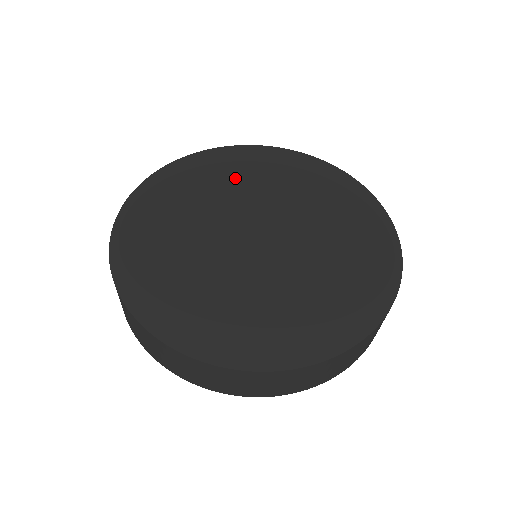
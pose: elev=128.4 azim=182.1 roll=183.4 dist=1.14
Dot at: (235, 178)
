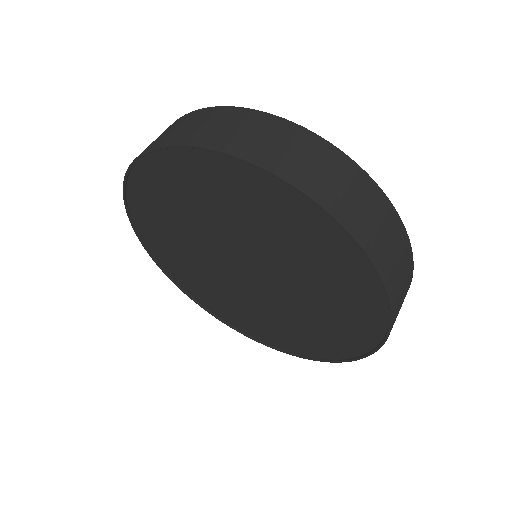
Dot at: occluded
